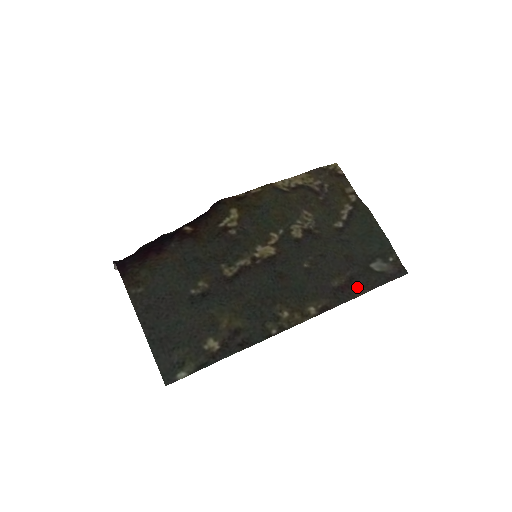
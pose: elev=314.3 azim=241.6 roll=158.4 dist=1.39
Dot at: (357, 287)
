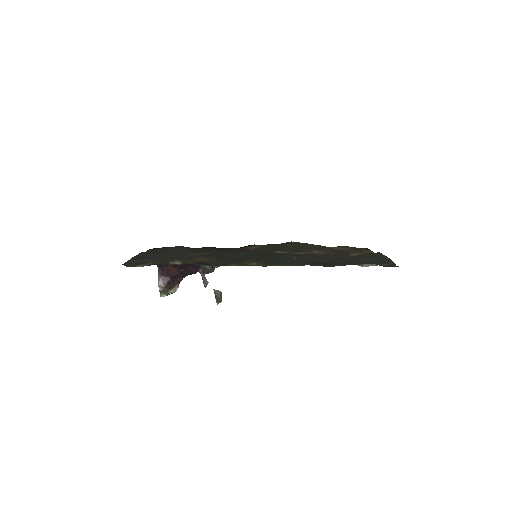
Dot at: (335, 265)
